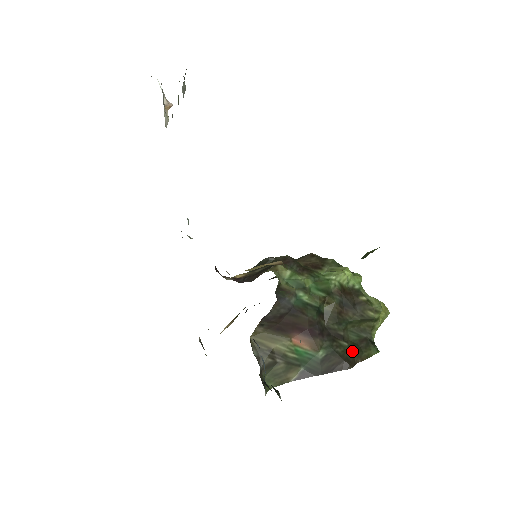
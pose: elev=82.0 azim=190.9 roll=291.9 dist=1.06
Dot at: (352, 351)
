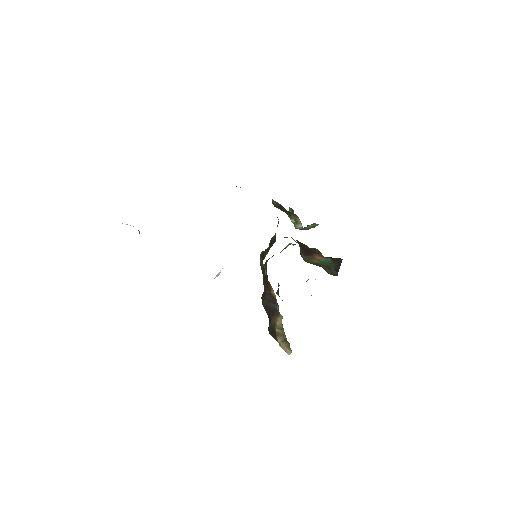
Dot at: occluded
